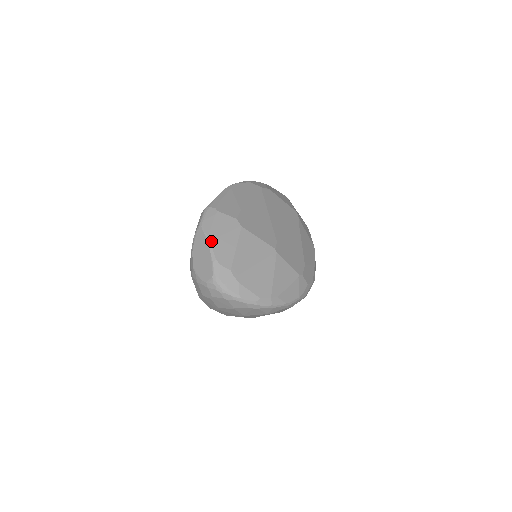
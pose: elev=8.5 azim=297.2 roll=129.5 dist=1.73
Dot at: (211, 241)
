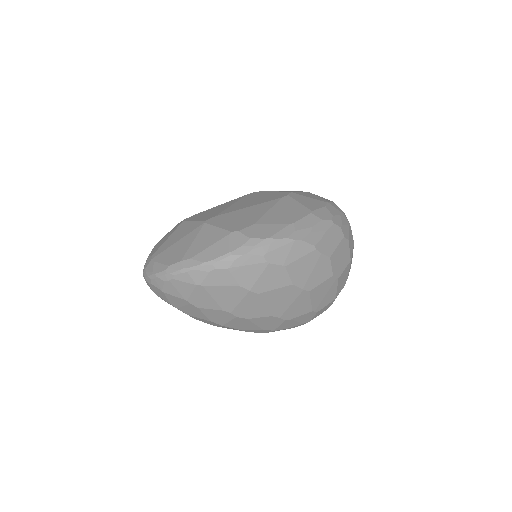
Dot at: (156, 245)
